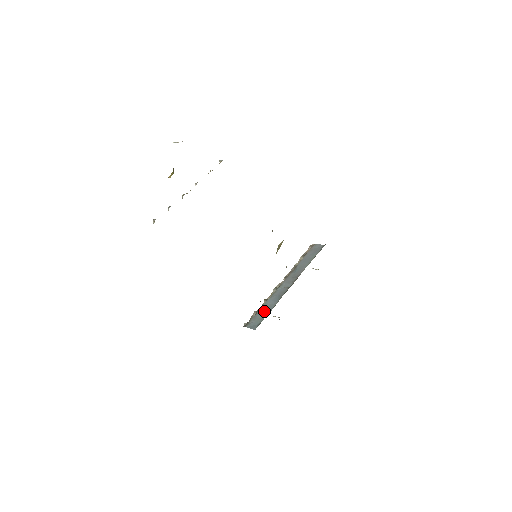
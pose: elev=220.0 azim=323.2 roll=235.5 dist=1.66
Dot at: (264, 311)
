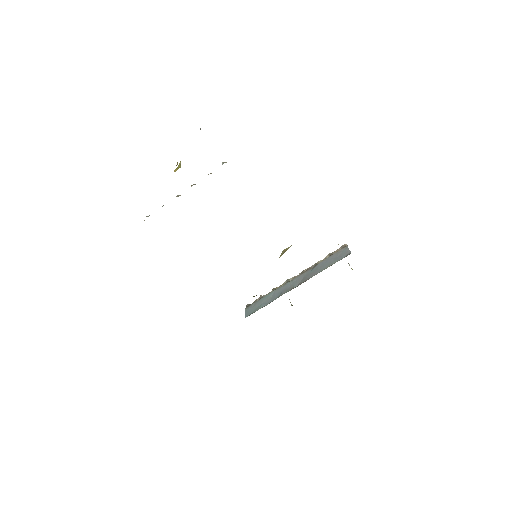
Dot at: (263, 302)
